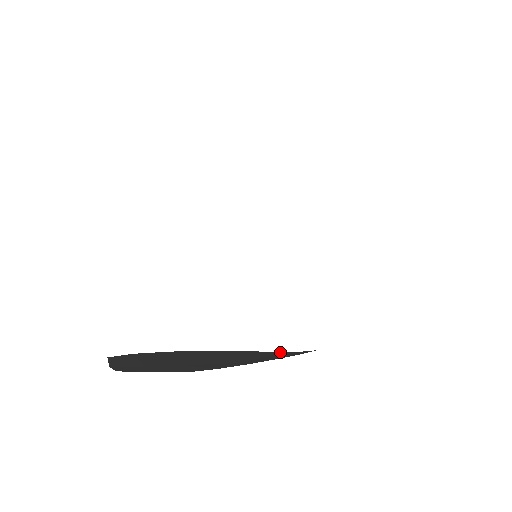
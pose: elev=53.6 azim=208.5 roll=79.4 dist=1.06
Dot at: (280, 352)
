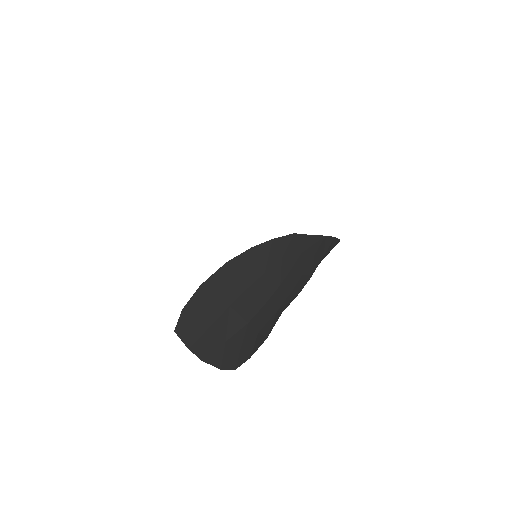
Dot at: (271, 240)
